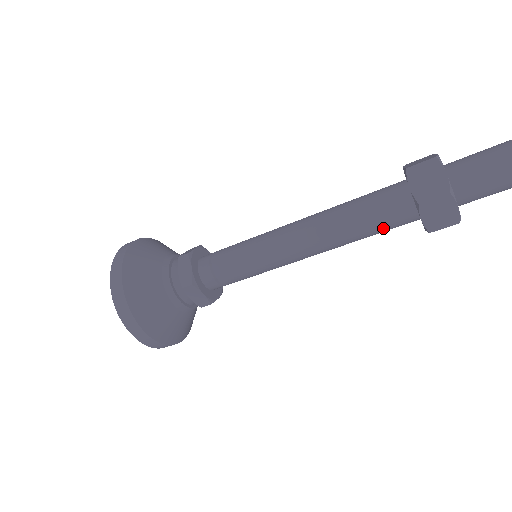
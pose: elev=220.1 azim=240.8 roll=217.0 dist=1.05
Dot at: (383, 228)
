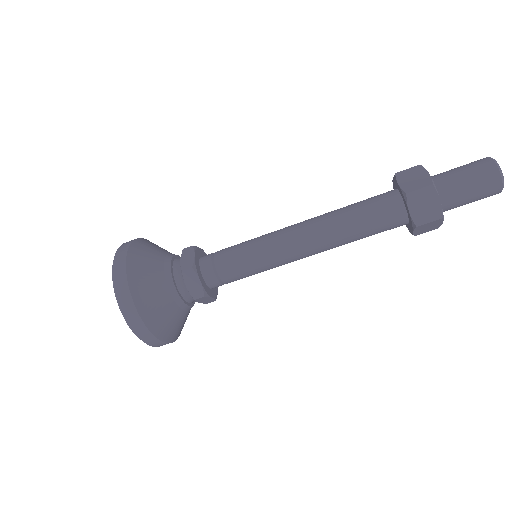
Dot at: (375, 225)
